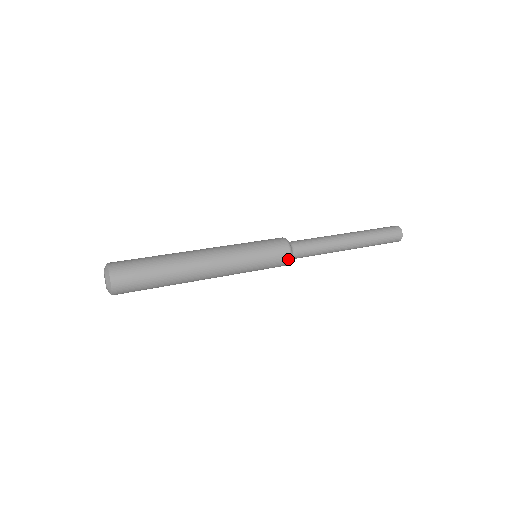
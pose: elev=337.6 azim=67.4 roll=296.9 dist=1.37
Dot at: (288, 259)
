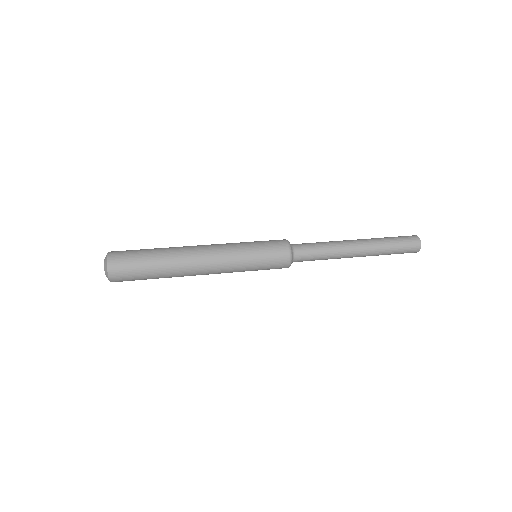
Dot at: (287, 247)
